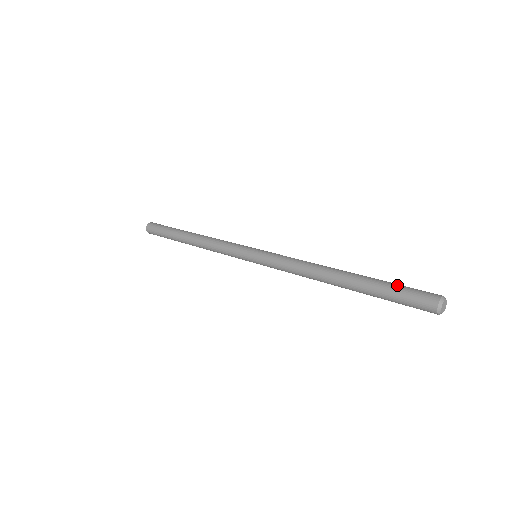
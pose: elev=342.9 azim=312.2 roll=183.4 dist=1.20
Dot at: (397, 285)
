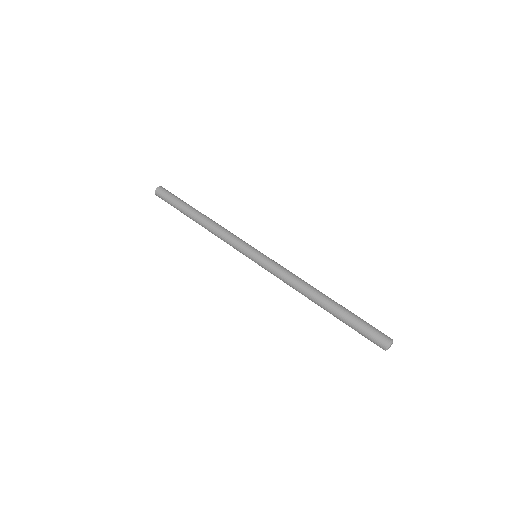
Dot at: occluded
